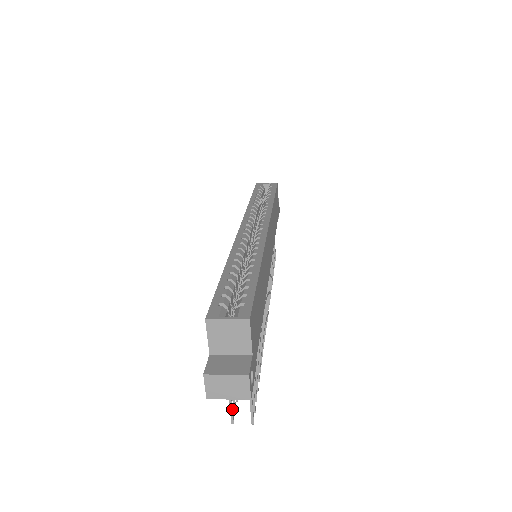
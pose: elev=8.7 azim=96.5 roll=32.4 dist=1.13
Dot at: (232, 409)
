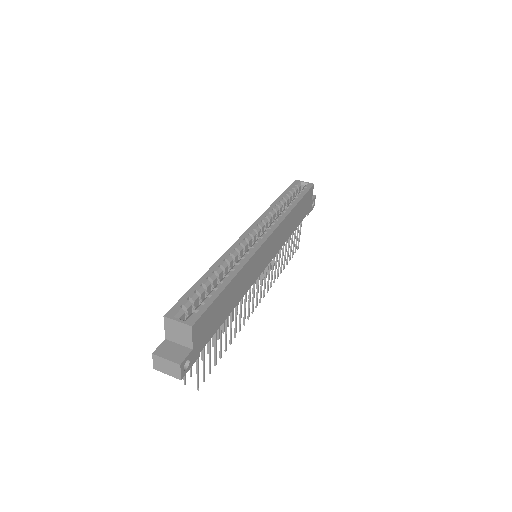
Dot at: (185, 375)
